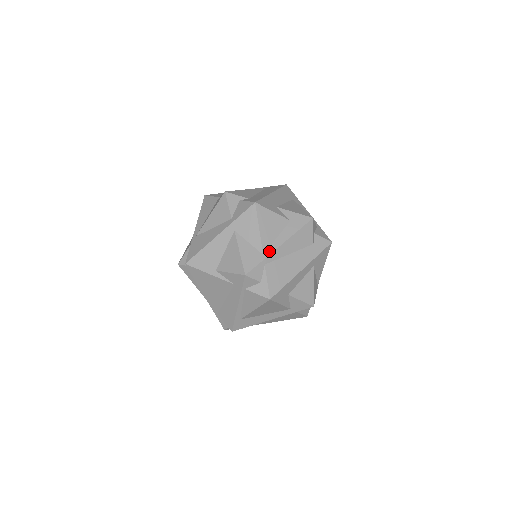
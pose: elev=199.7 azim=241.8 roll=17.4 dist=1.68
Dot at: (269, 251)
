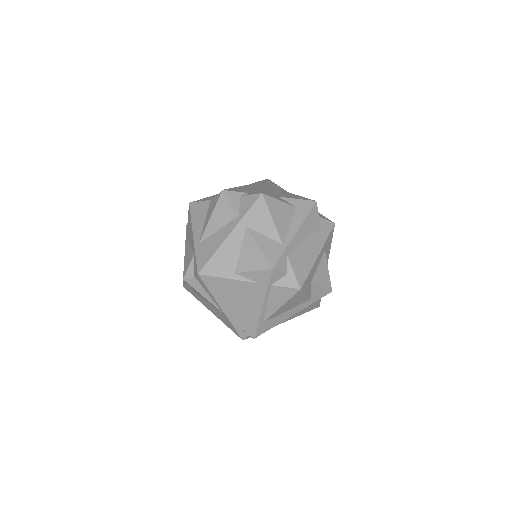
Dot at: (287, 240)
